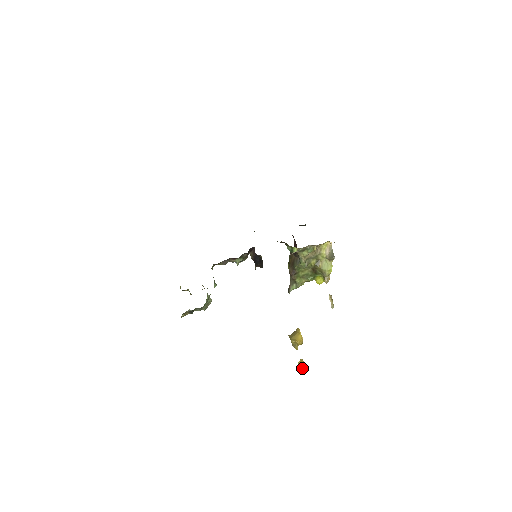
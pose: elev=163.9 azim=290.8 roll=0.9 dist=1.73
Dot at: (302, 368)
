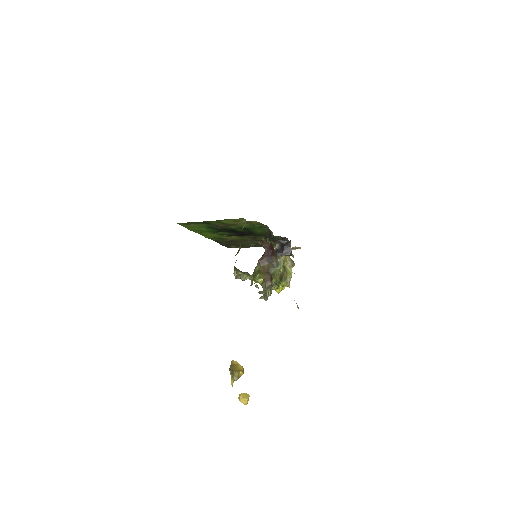
Dot at: (246, 402)
